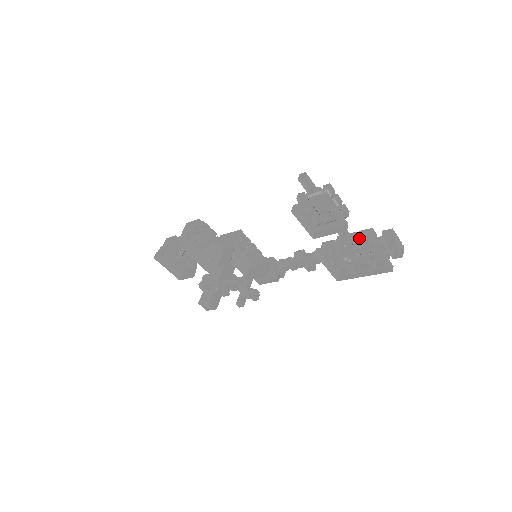
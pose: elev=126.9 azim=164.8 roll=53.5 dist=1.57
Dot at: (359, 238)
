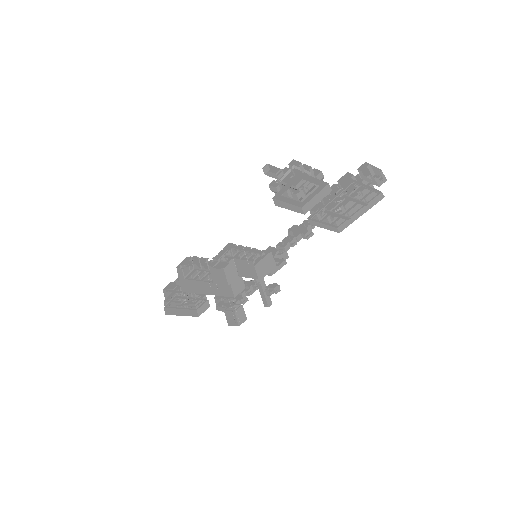
Dot at: occluded
